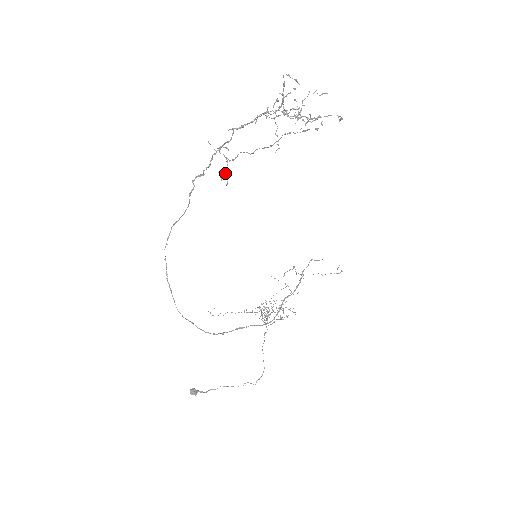
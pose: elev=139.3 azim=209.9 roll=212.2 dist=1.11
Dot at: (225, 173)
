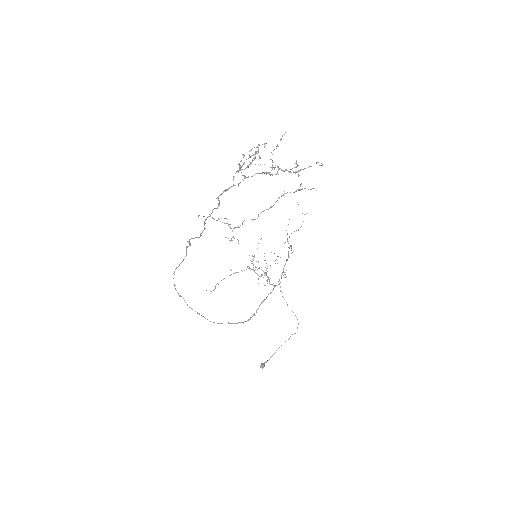
Dot at: (233, 237)
